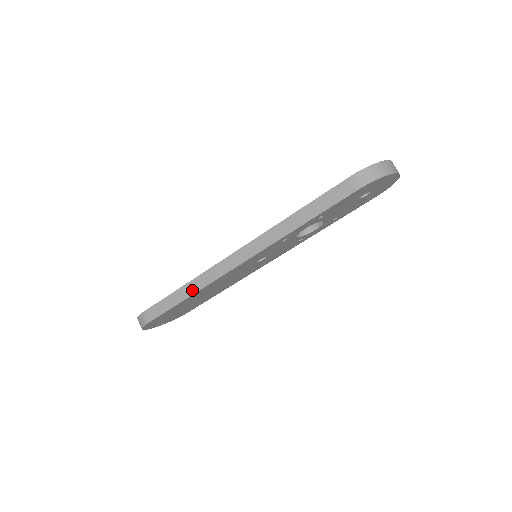
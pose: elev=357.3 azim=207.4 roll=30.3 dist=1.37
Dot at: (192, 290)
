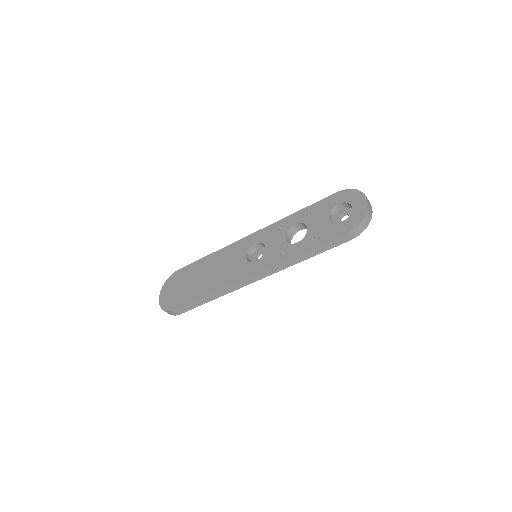
Dot at: (217, 296)
